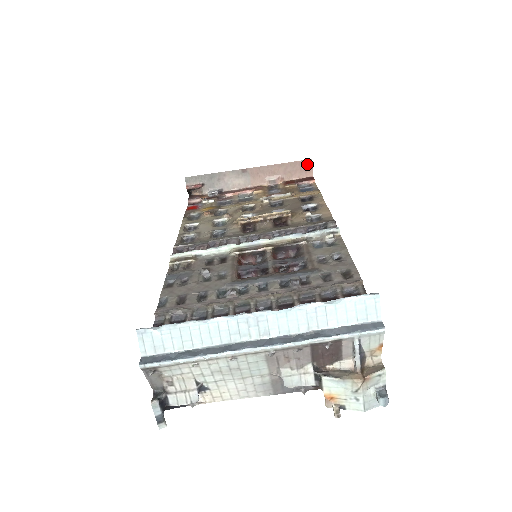
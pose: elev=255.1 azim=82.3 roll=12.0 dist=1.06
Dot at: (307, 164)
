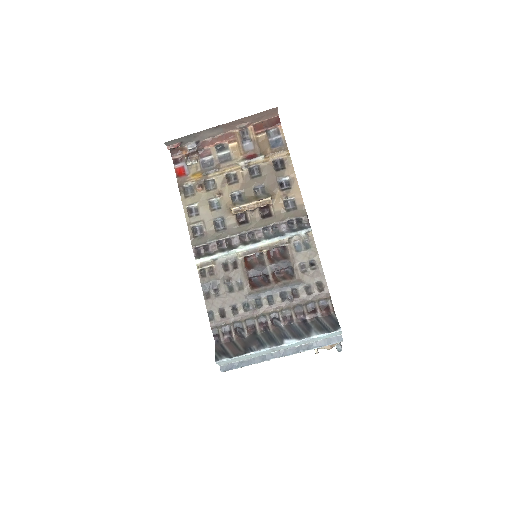
Dot at: (273, 110)
